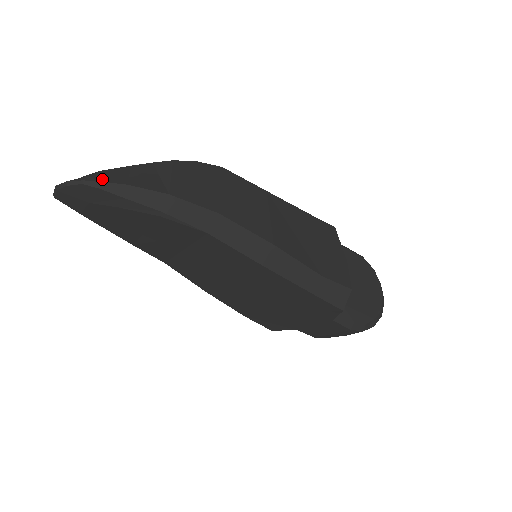
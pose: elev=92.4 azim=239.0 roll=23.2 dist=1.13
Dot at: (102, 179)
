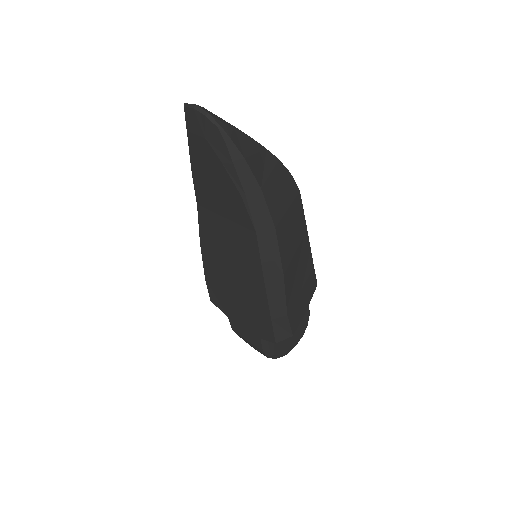
Dot at: (233, 137)
